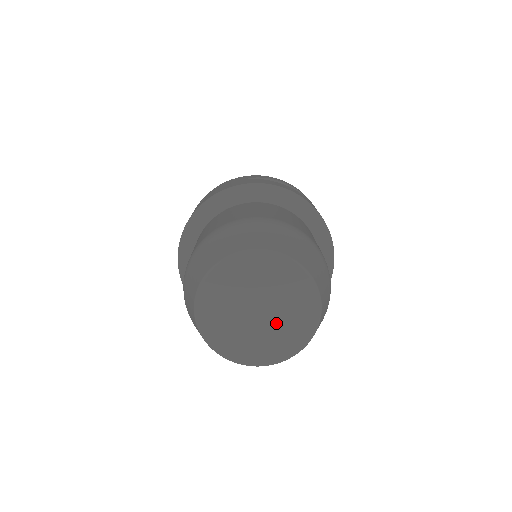
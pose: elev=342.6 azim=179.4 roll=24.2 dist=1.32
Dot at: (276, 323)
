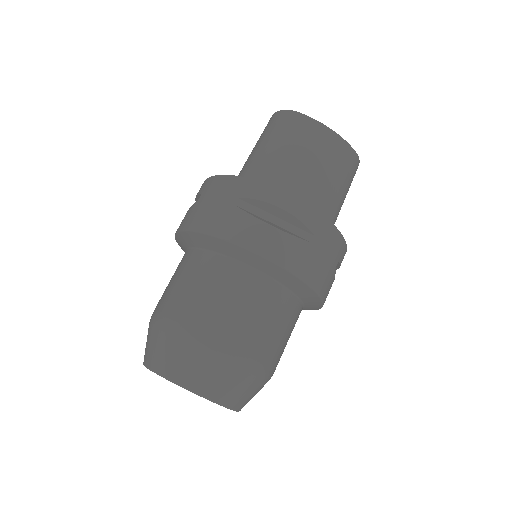
Dot at: occluded
